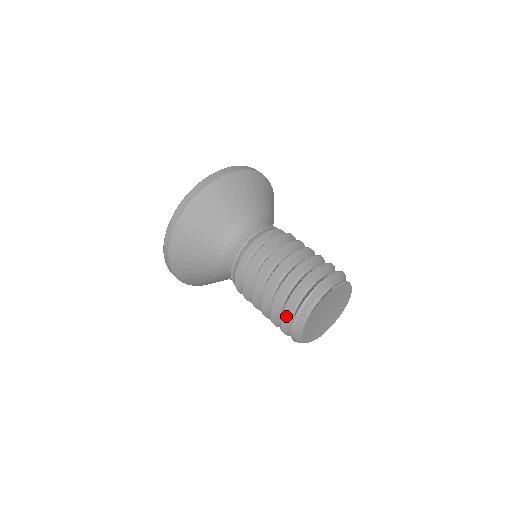
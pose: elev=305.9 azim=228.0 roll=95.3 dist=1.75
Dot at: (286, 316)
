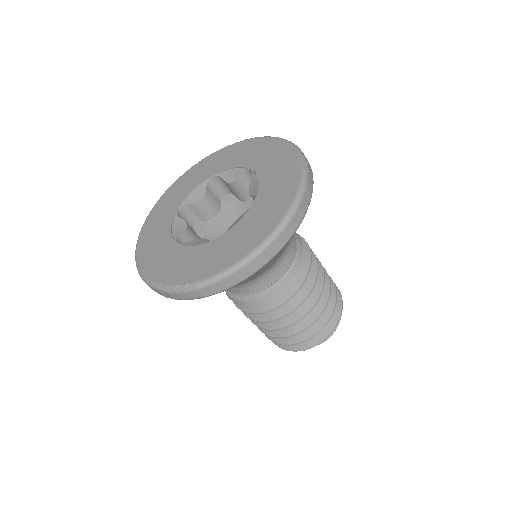
Dot at: occluded
